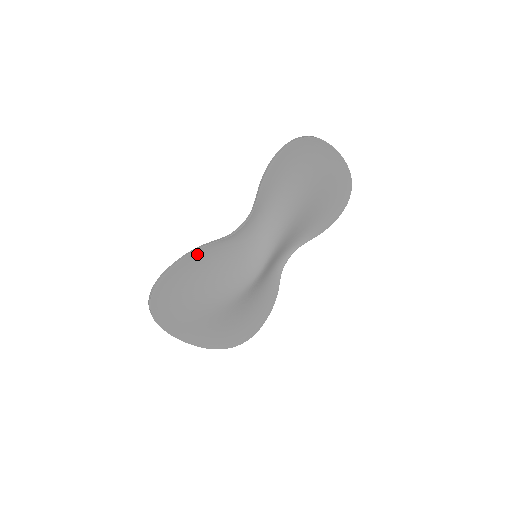
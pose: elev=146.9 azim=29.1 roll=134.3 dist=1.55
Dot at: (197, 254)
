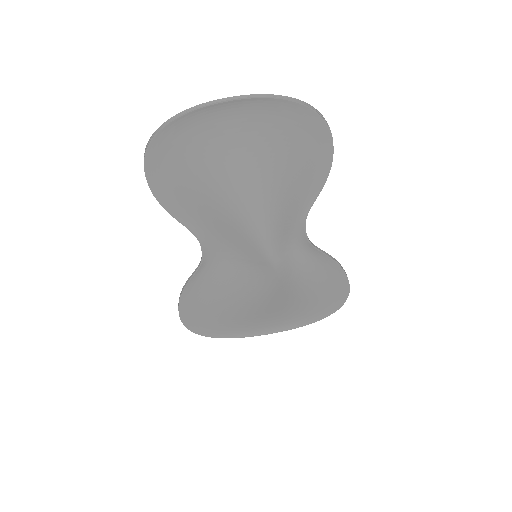
Dot at: (188, 292)
